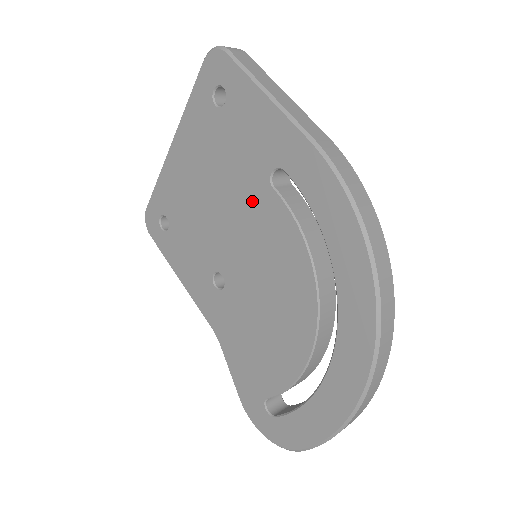
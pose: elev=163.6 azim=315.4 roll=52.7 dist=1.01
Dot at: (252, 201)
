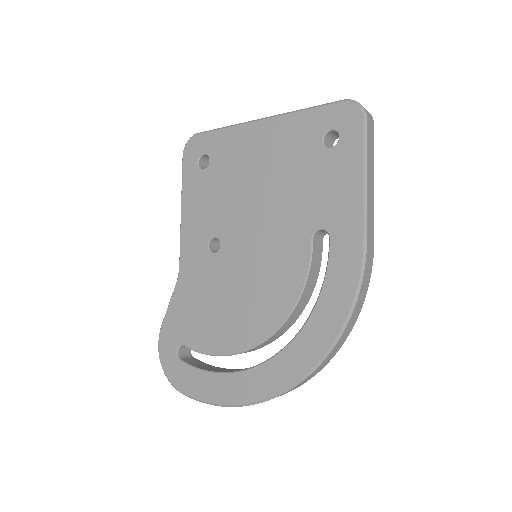
Dot at: (289, 228)
